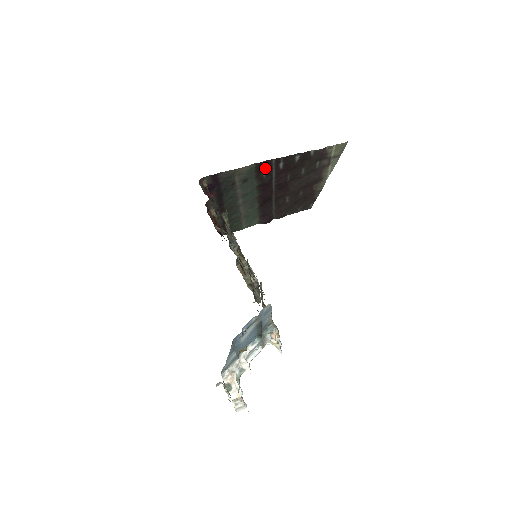
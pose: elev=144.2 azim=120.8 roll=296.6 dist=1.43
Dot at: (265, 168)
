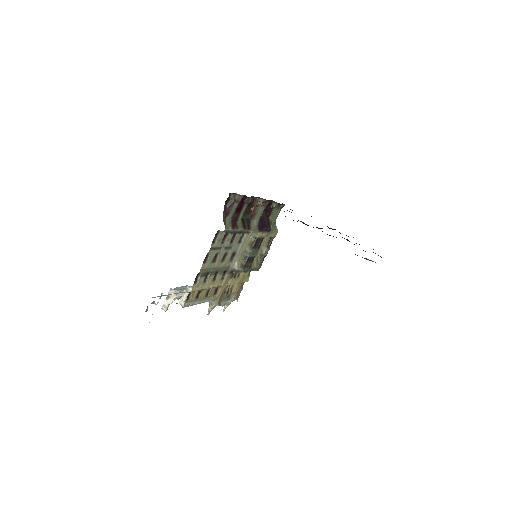
Dot at: occluded
